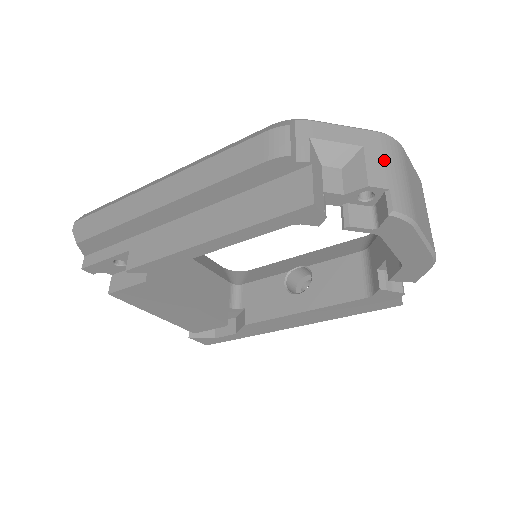
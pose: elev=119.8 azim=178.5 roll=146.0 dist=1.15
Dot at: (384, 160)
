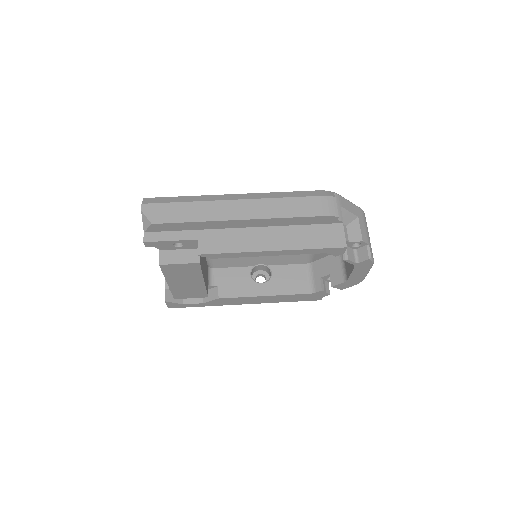
Dot at: (365, 227)
